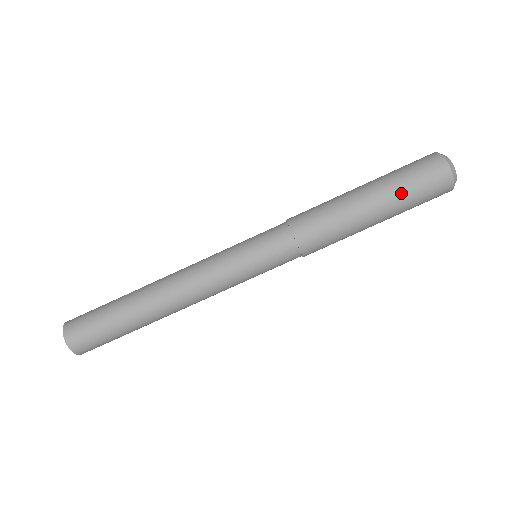
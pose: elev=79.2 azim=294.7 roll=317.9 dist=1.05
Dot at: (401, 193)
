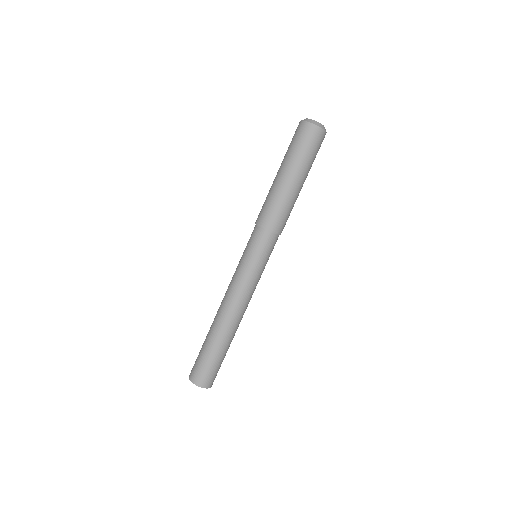
Dot at: (299, 158)
